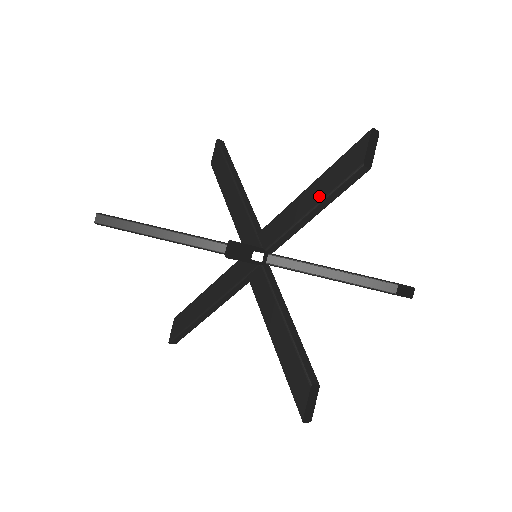
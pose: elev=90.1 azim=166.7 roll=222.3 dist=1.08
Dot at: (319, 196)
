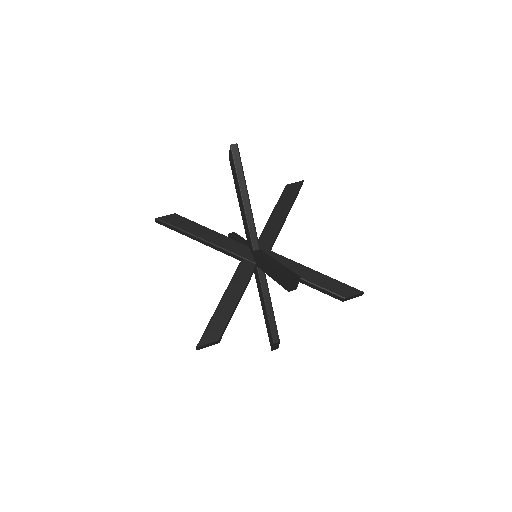
Dot at: (315, 281)
